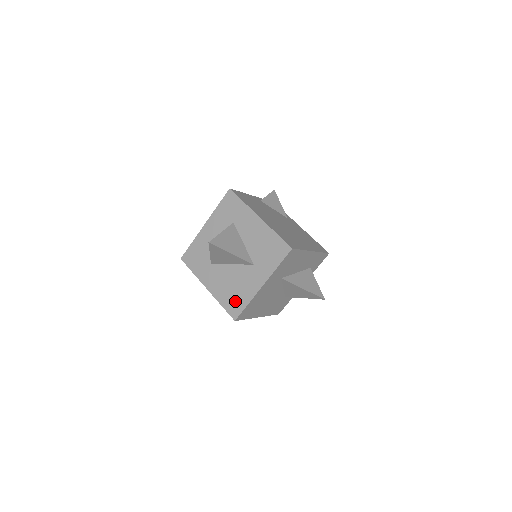
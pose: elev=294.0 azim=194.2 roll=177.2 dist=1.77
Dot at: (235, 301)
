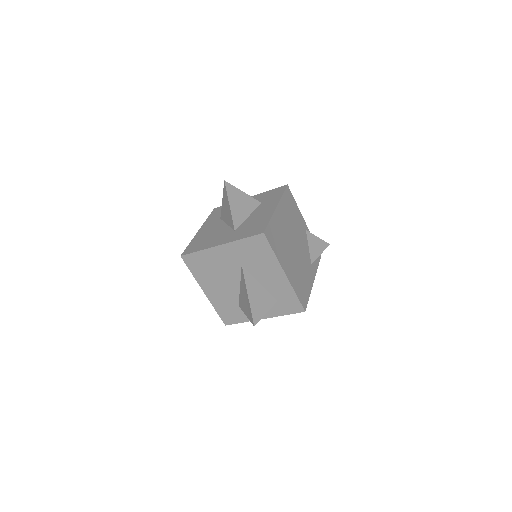
Dot at: (197, 245)
